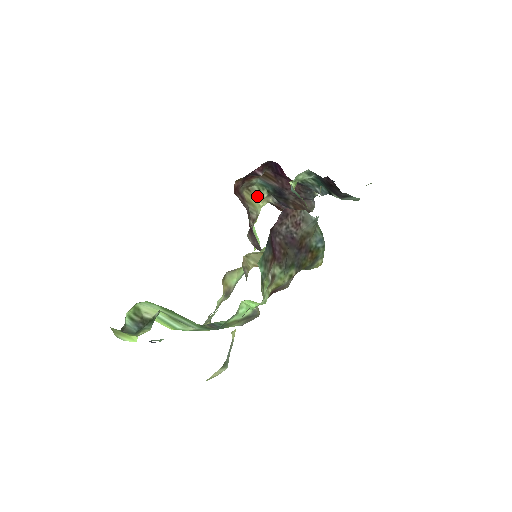
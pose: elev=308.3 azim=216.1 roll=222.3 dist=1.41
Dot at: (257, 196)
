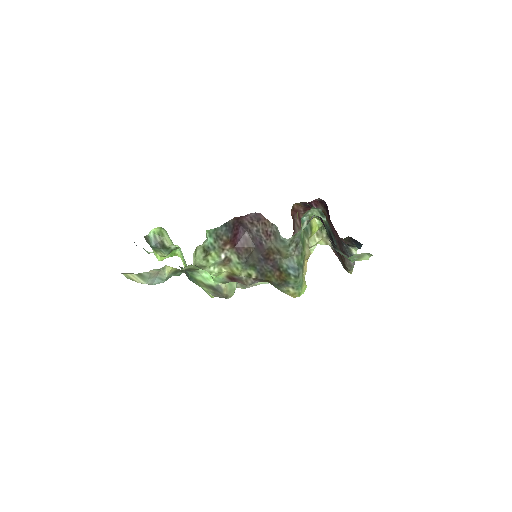
Dot at: (318, 232)
